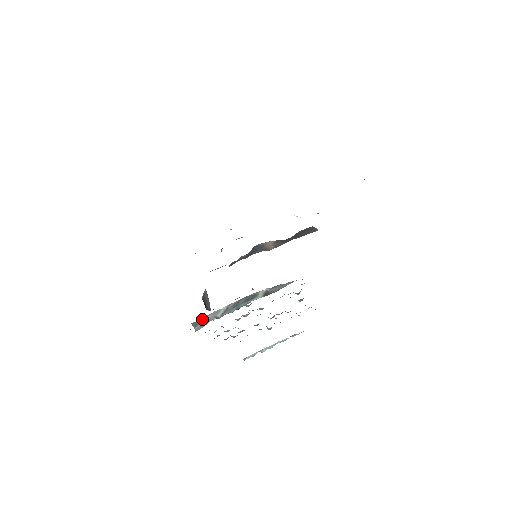
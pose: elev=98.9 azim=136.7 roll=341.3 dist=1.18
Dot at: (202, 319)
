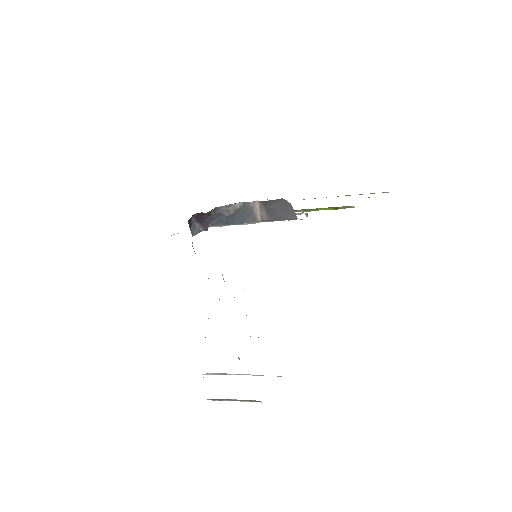
Dot at: occluded
